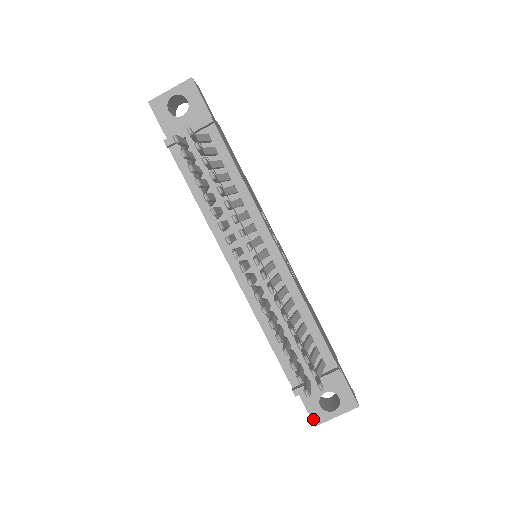
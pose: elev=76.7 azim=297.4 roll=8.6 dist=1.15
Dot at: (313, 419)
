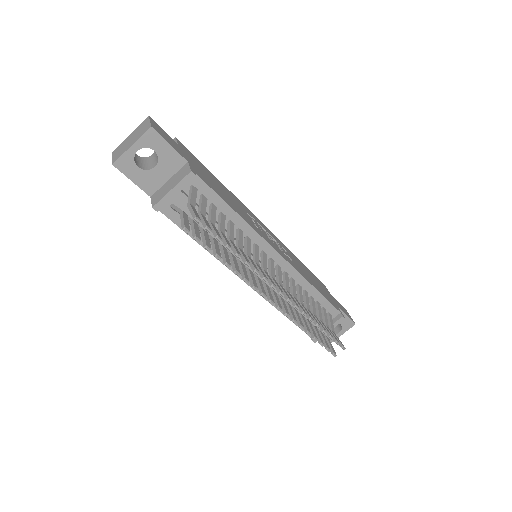
Dot at: occluded
